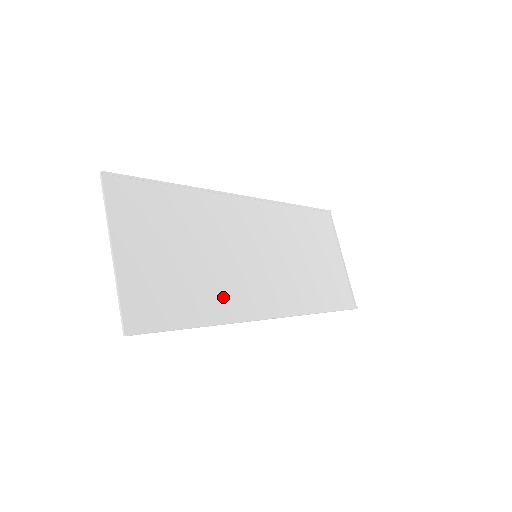
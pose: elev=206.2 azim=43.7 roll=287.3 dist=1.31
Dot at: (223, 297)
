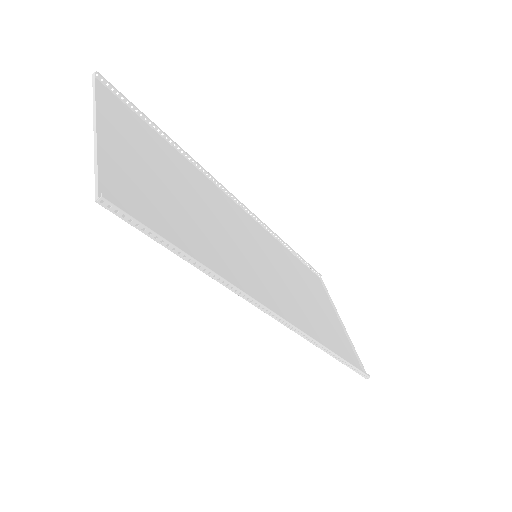
Dot at: (224, 262)
